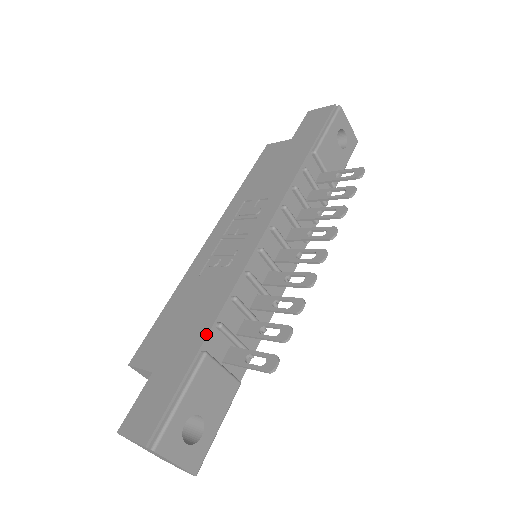
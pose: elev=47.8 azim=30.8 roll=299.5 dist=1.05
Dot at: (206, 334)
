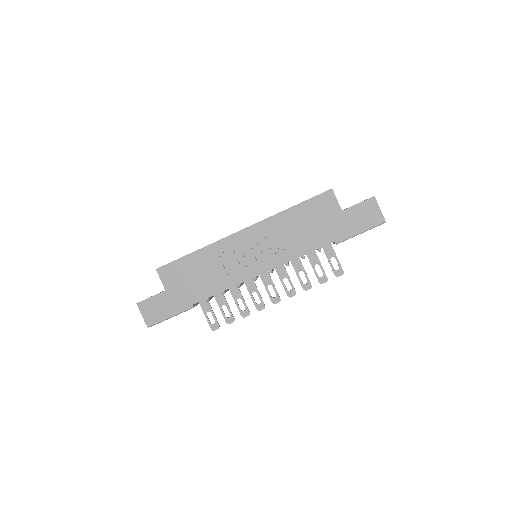
Dot at: (199, 301)
